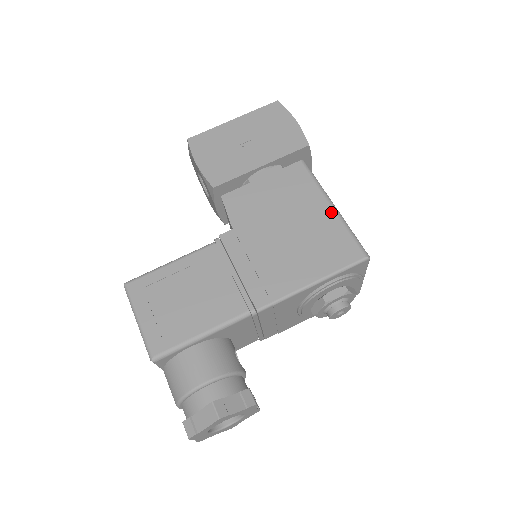
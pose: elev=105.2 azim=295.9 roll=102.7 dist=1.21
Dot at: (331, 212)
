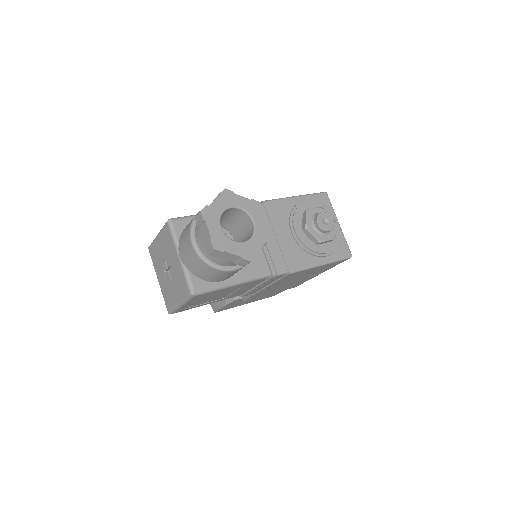
Dot at: occluded
